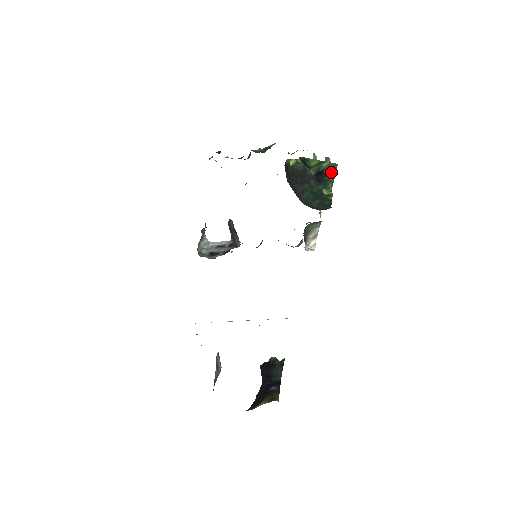
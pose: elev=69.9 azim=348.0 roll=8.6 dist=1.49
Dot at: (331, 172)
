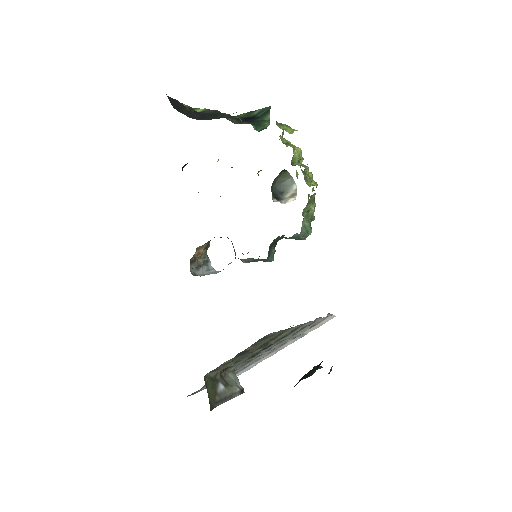
Dot at: (264, 114)
